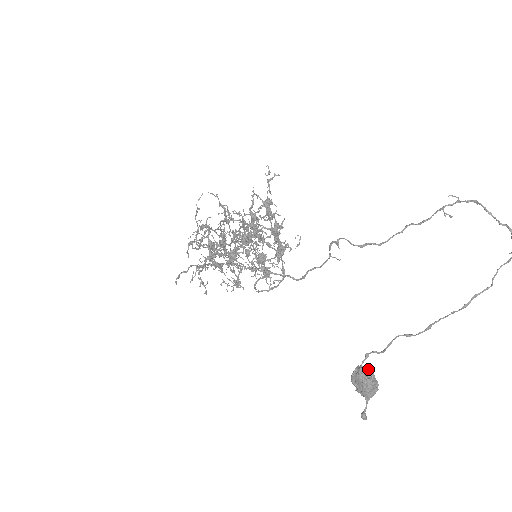
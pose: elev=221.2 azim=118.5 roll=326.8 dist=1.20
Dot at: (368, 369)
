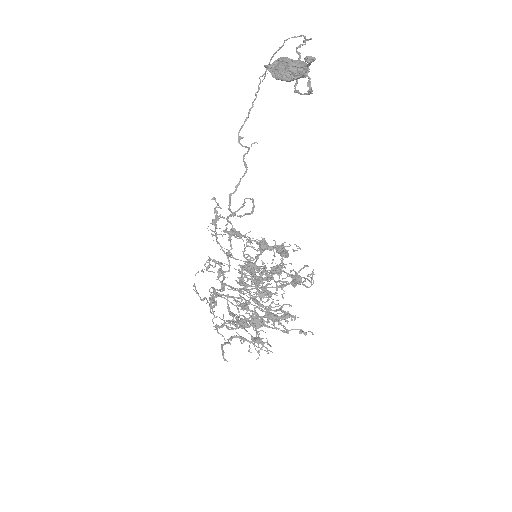
Dot at: (274, 65)
